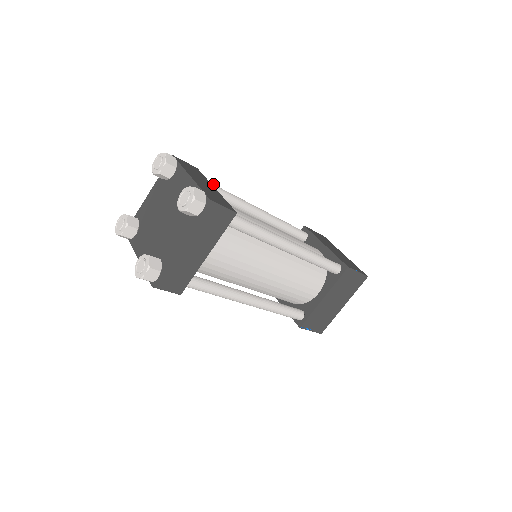
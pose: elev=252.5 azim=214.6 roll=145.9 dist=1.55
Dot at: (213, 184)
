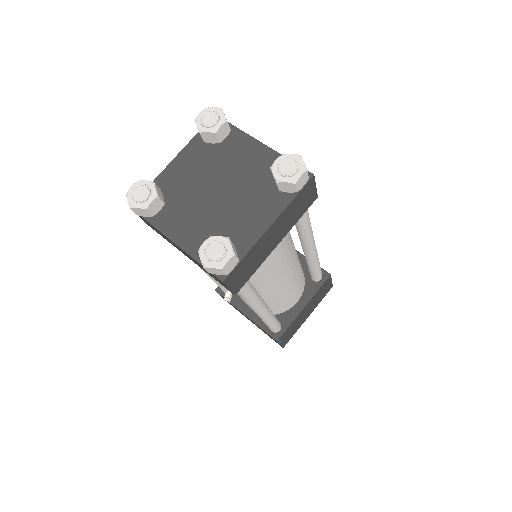
Dot at: occluded
